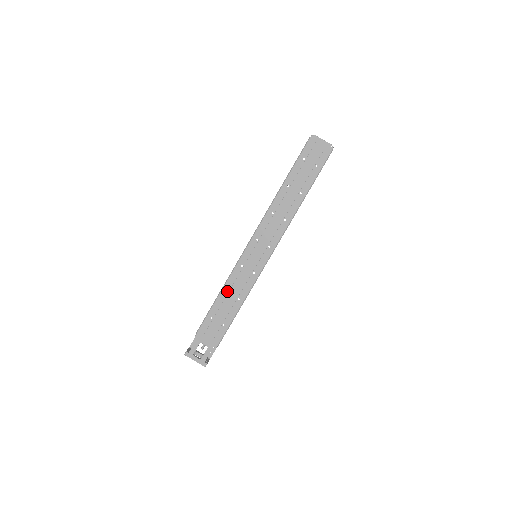
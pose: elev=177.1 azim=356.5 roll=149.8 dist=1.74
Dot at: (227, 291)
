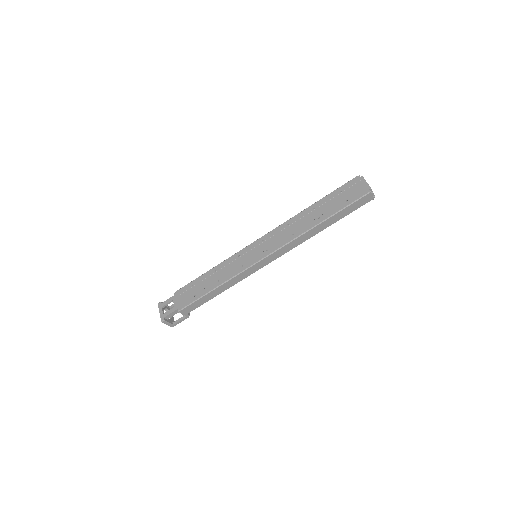
Dot at: (216, 270)
